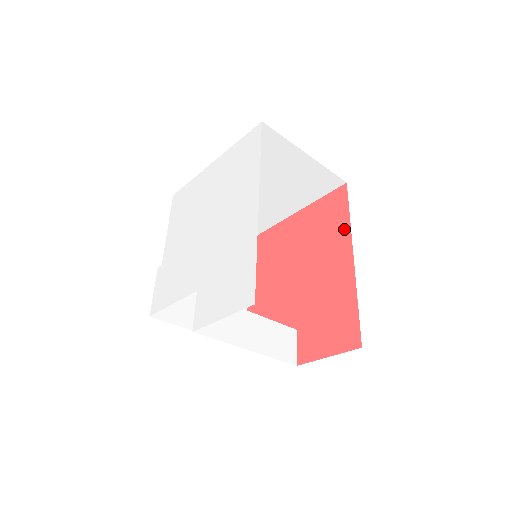
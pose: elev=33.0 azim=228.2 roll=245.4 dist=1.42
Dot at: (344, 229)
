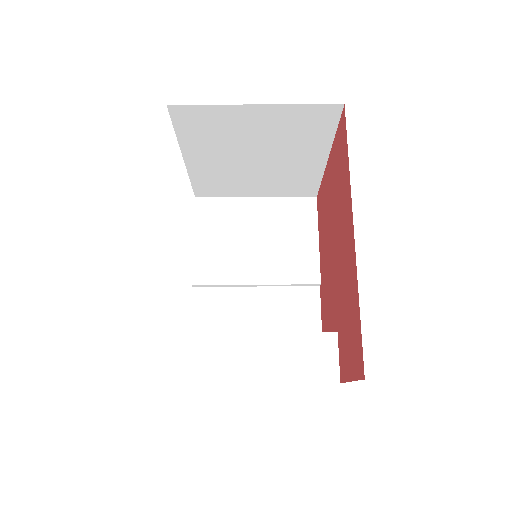
Dot at: (347, 183)
